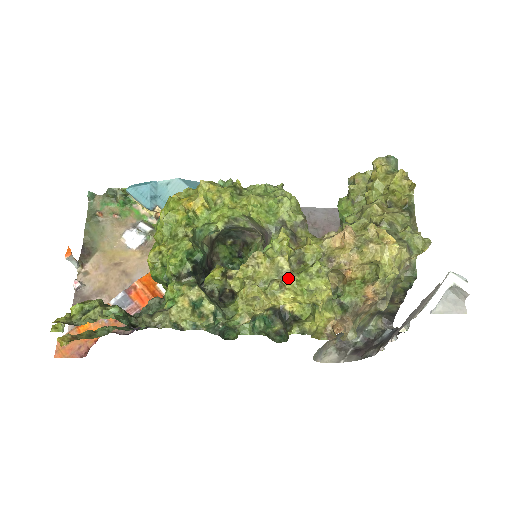
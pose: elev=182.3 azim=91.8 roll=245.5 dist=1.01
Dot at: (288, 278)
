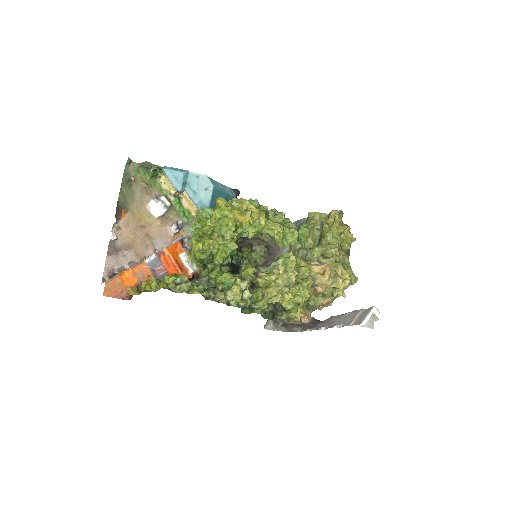
Dot at: (292, 286)
